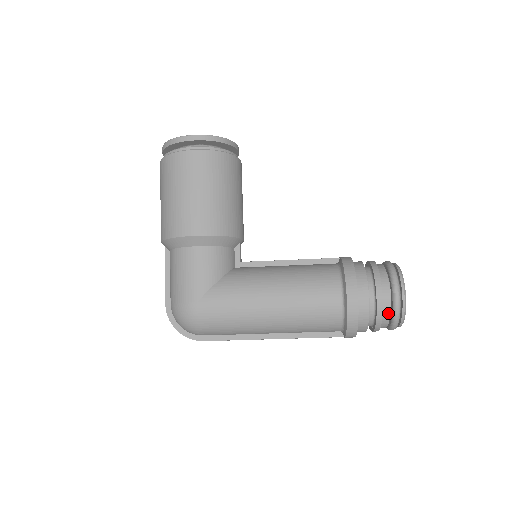
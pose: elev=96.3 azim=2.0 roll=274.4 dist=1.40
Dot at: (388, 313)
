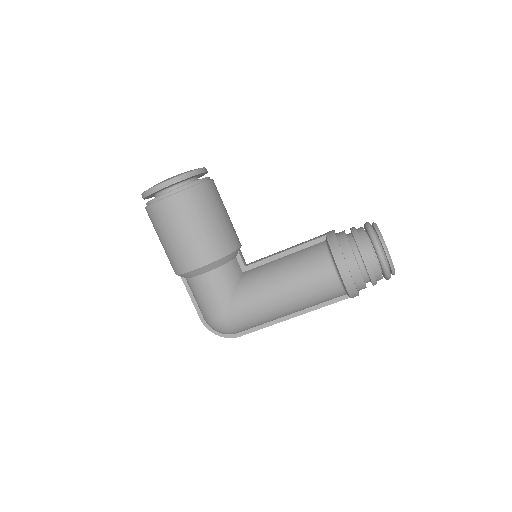
Dot at: (379, 272)
